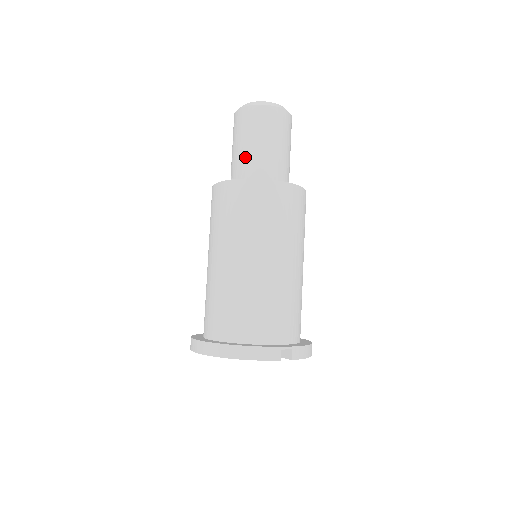
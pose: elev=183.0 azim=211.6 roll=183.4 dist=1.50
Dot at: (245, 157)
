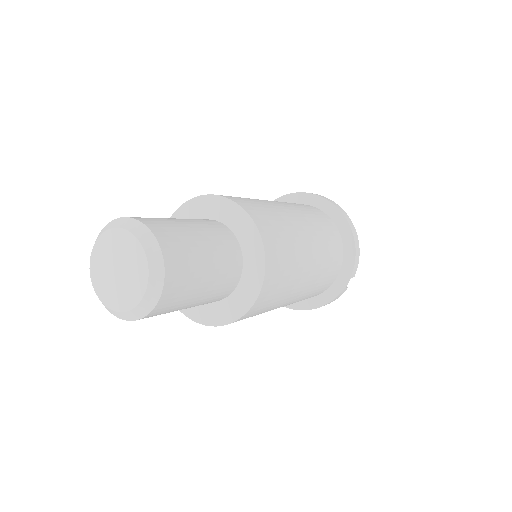
Dot at: occluded
